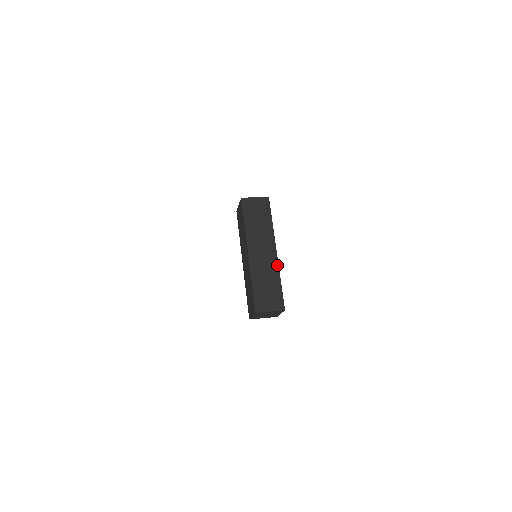
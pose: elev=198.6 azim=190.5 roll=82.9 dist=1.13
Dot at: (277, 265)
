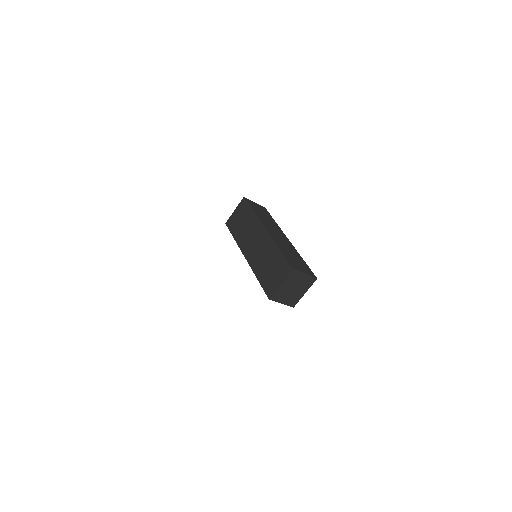
Dot at: (294, 247)
